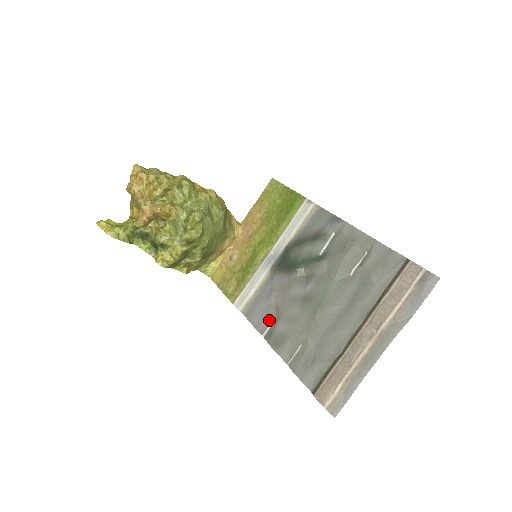
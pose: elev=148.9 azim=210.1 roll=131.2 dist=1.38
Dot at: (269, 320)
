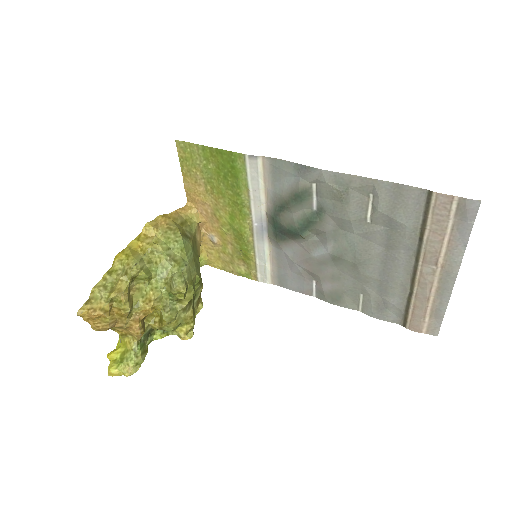
Dot at: (309, 284)
